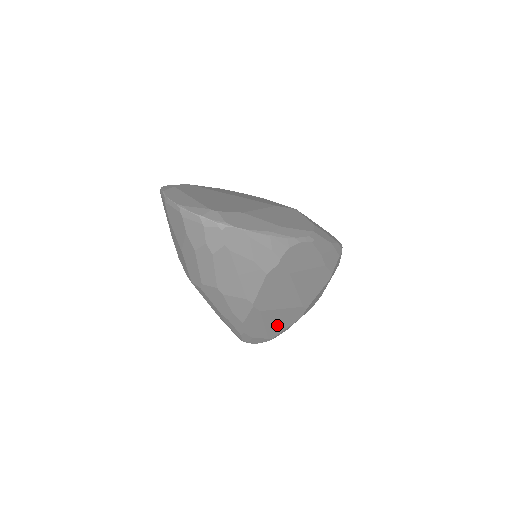
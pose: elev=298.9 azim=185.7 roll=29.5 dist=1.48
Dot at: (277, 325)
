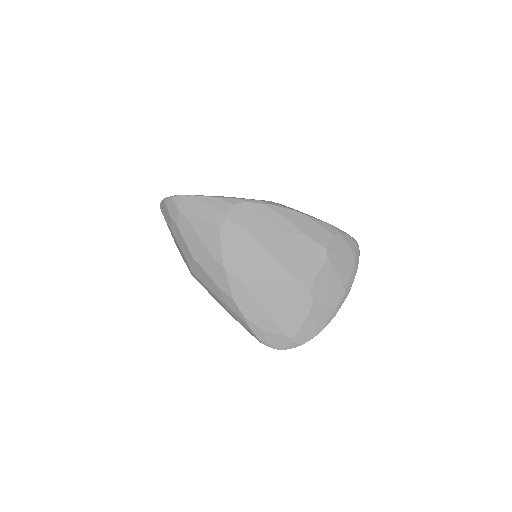
Dot at: (283, 311)
